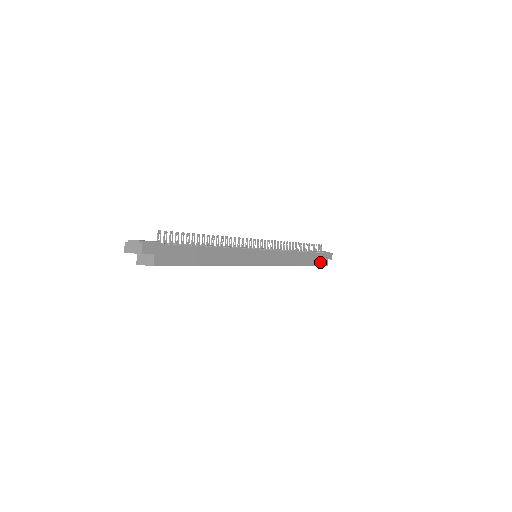
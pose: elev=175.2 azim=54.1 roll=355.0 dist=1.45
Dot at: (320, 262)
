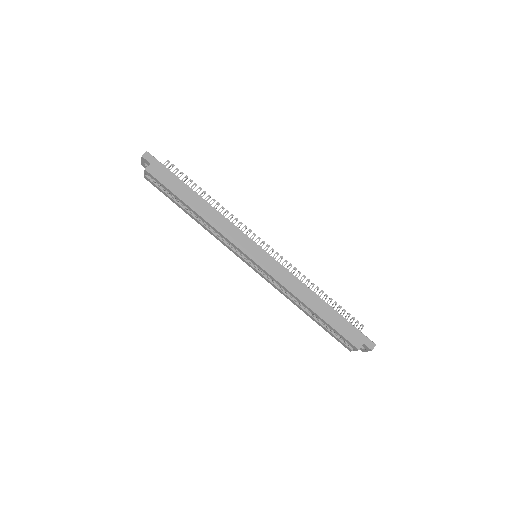
Dot at: (346, 333)
